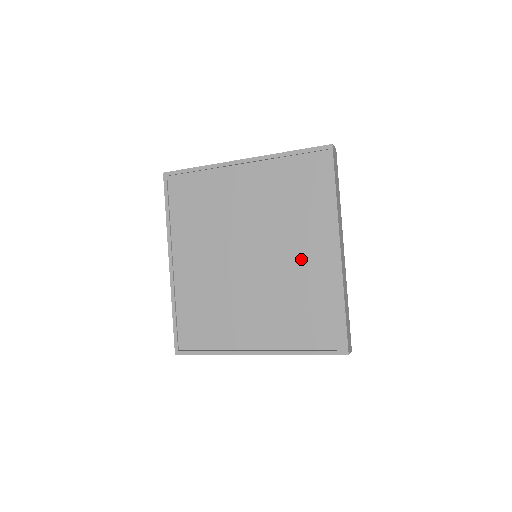
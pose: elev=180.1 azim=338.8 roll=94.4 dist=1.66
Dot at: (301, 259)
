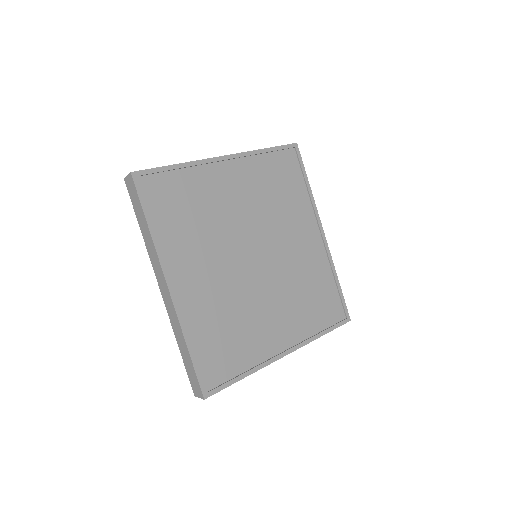
Dot at: (298, 249)
